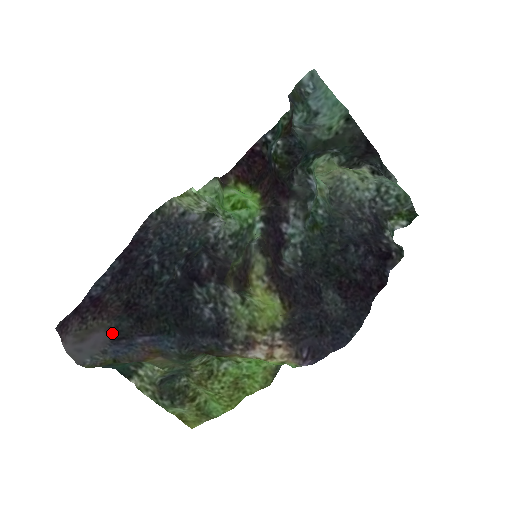
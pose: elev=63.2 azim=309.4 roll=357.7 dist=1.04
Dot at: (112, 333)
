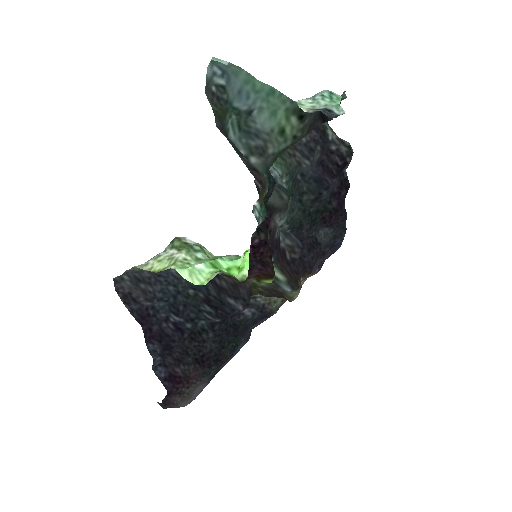
Dot at: (208, 382)
